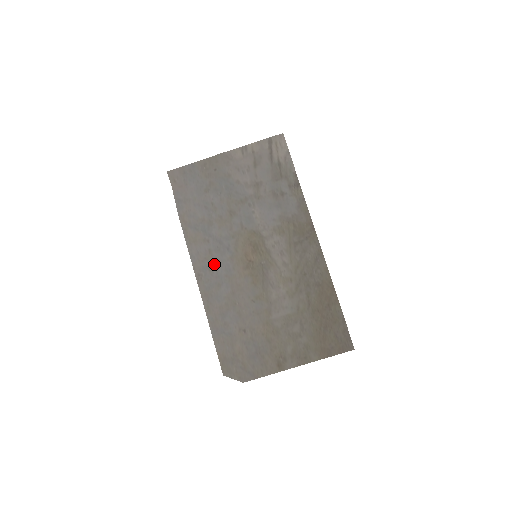
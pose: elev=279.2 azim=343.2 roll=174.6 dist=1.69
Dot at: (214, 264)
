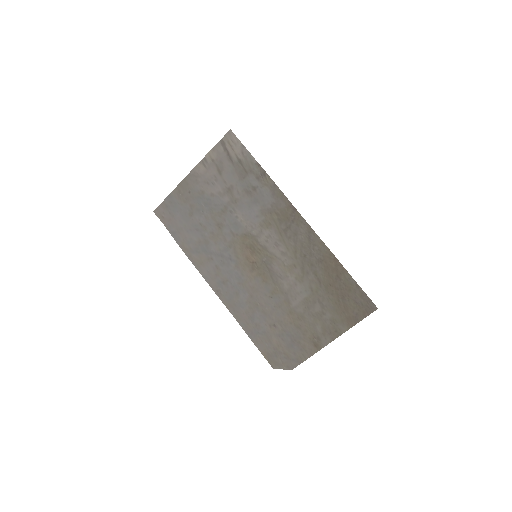
Dot at: (225, 277)
